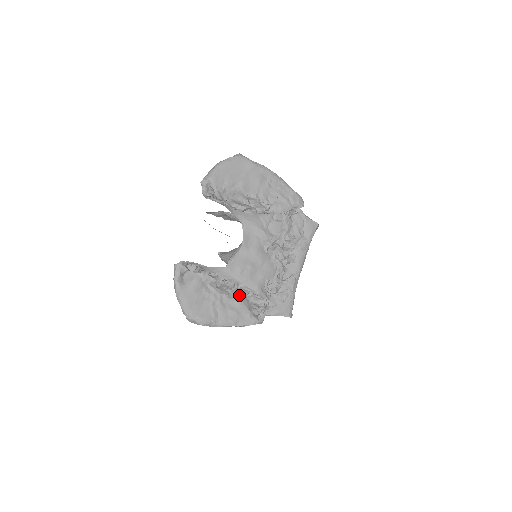
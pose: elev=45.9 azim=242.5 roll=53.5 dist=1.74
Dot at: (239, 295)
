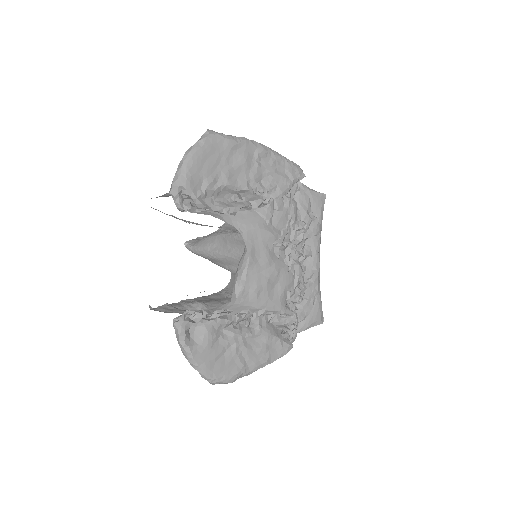
Dot at: (262, 325)
